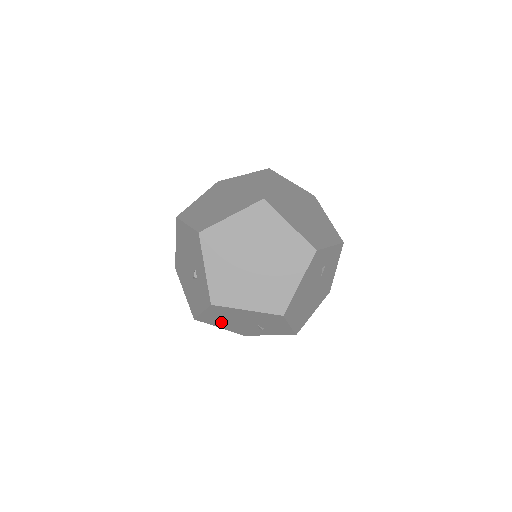
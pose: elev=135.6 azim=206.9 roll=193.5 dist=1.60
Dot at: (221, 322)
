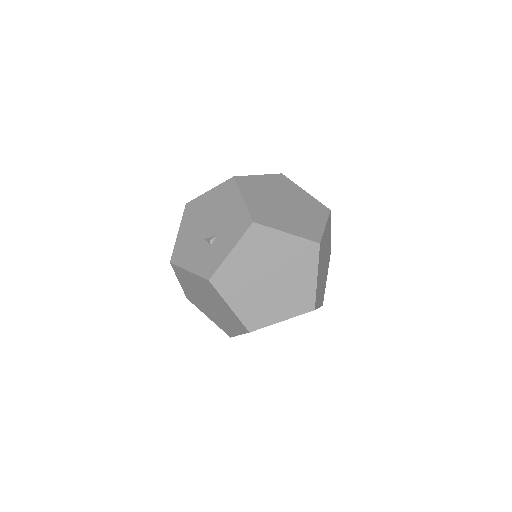
Dot at: (189, 283)
